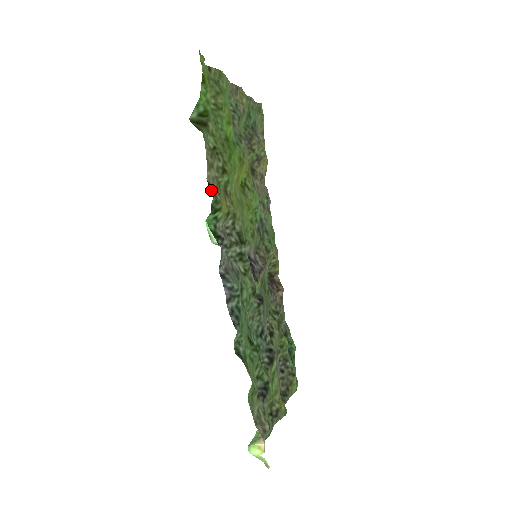
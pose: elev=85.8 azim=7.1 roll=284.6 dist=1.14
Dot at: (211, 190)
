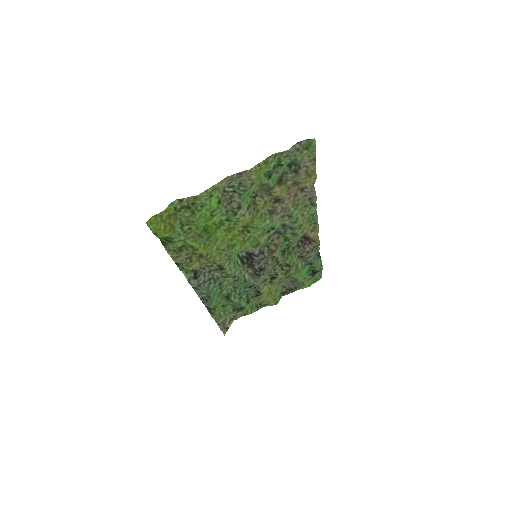
Dot at: (178, 266)
